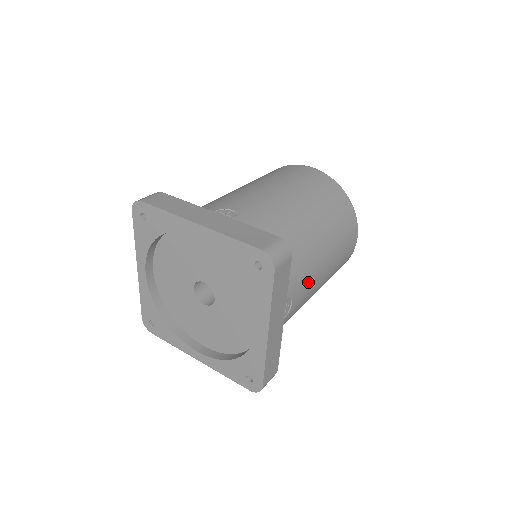
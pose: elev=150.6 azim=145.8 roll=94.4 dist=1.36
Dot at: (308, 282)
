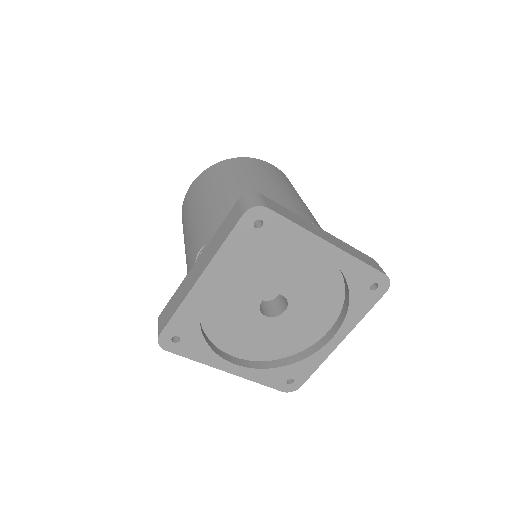
Dot at: occluded
